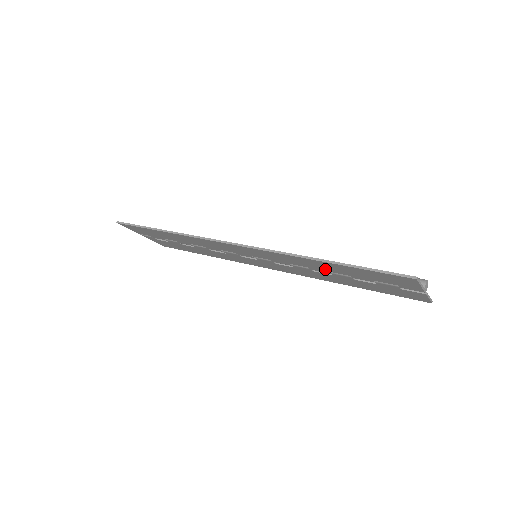
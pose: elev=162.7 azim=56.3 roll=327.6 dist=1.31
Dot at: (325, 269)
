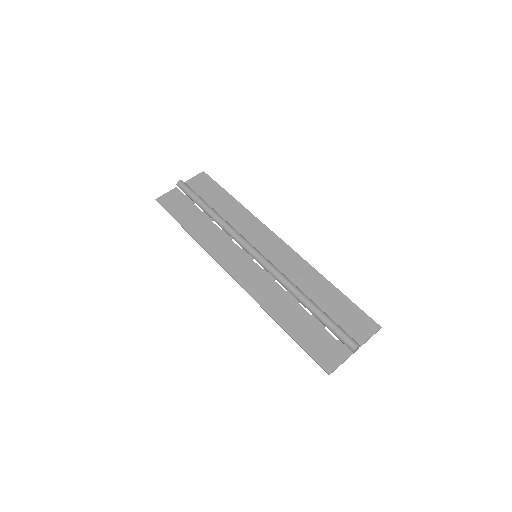
Dot at: (293, 307)
